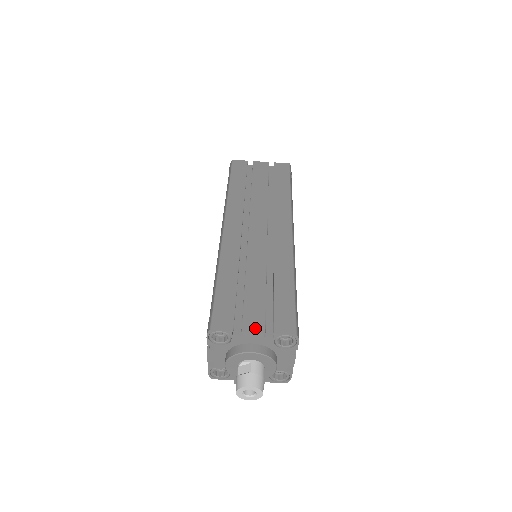
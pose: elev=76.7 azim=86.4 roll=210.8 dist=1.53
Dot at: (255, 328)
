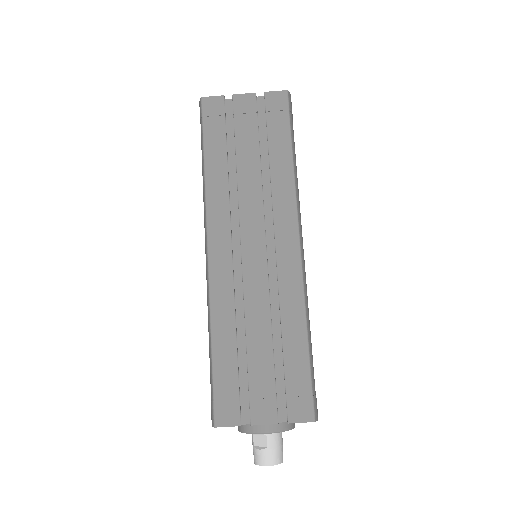
Dot at: (266, 419)
